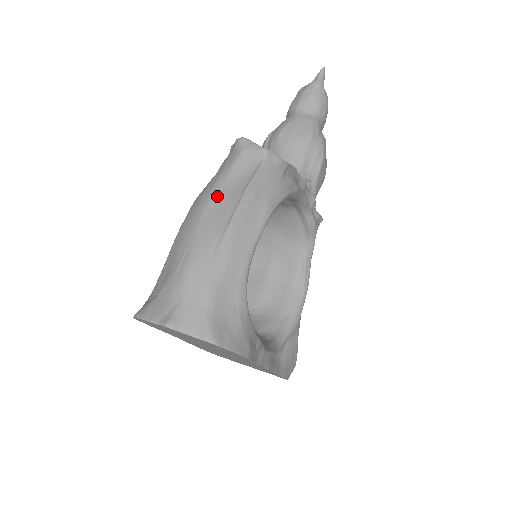
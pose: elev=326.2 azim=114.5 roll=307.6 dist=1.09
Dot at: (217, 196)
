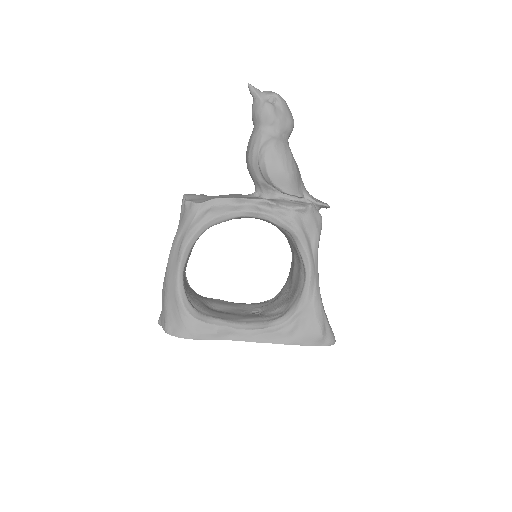
Dot at: occluded
